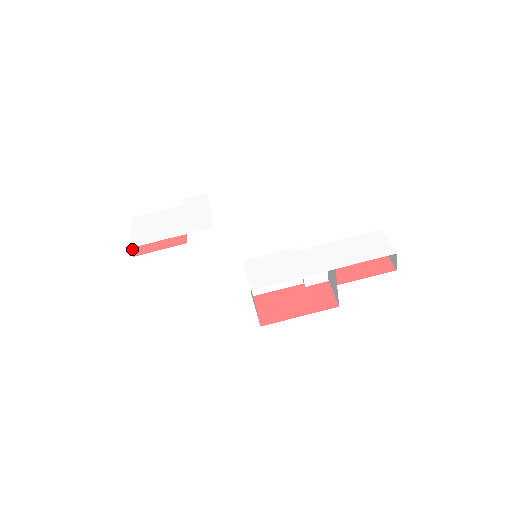
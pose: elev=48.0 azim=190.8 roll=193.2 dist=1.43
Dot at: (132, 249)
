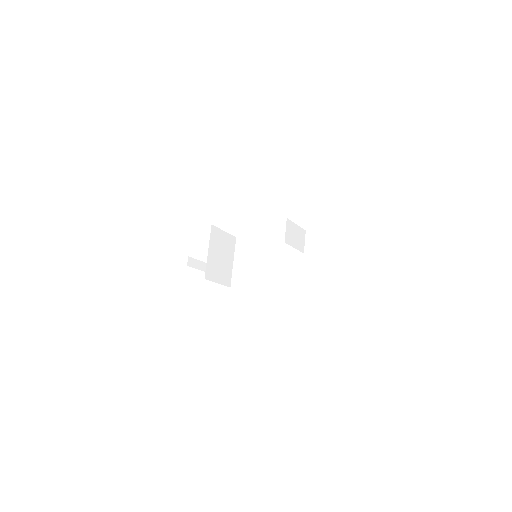
Dot at: (192, 265)
